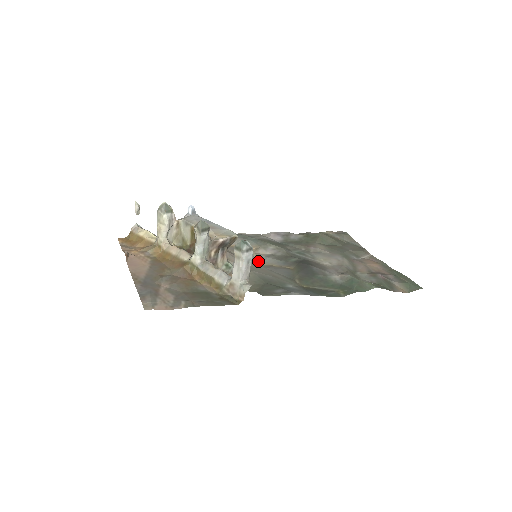
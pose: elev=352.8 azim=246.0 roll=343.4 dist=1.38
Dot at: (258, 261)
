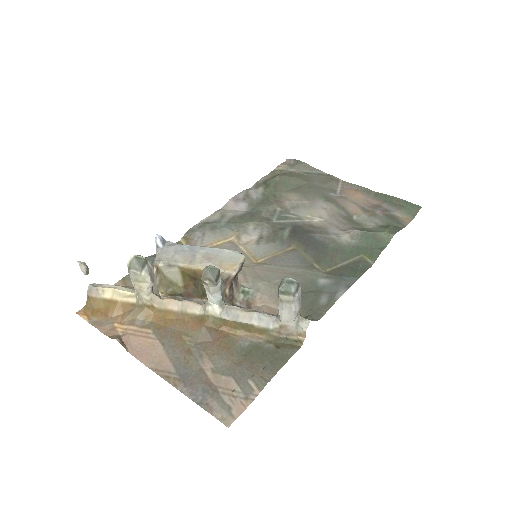
Dot at: (254, 256)
